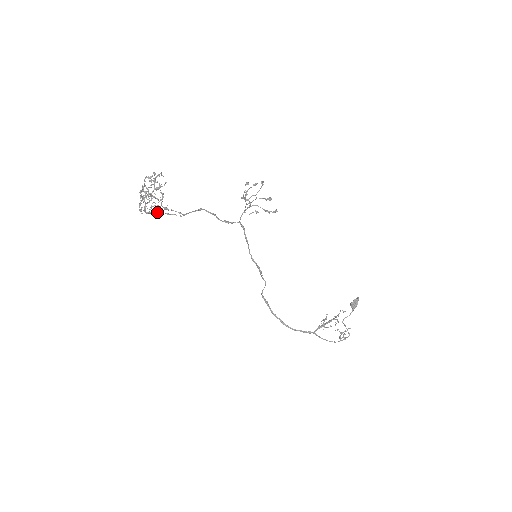
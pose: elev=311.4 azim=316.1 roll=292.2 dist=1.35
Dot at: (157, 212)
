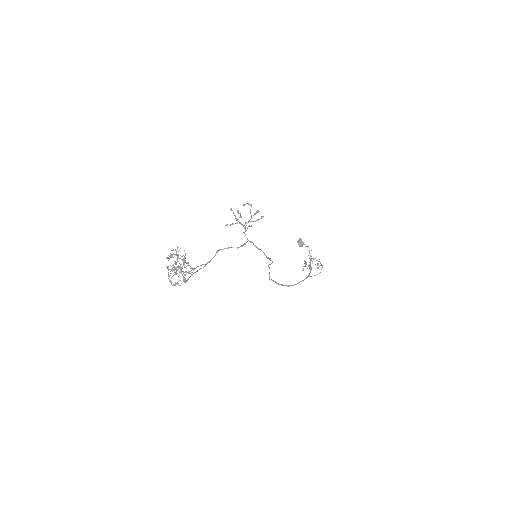
Dot at: (190, 276)
